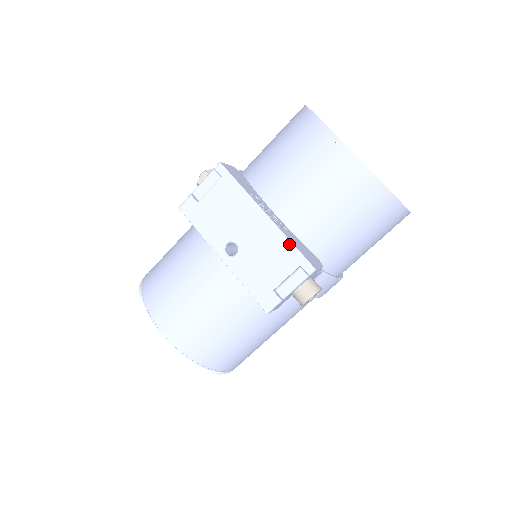
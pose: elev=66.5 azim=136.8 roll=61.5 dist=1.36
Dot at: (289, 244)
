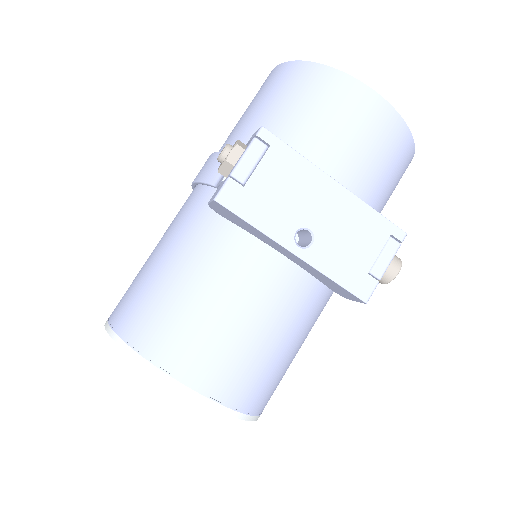
Dot at: (373, 213)
